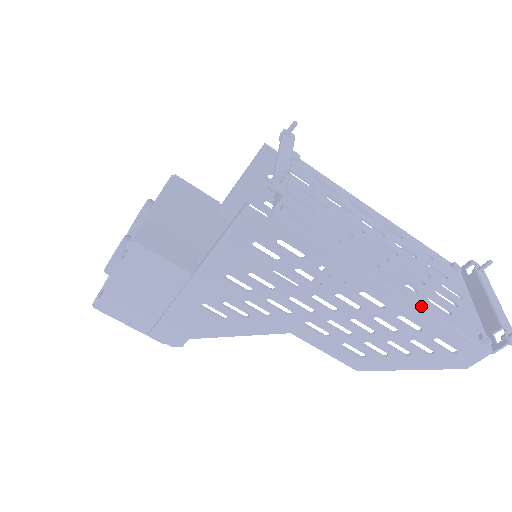
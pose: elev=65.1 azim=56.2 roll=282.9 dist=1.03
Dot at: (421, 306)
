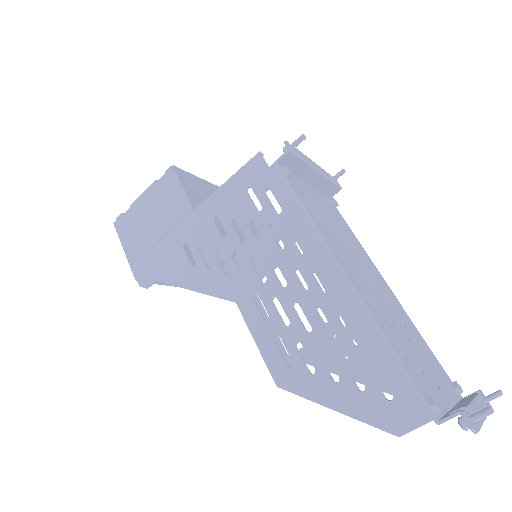
Dot at: (368, 309)
